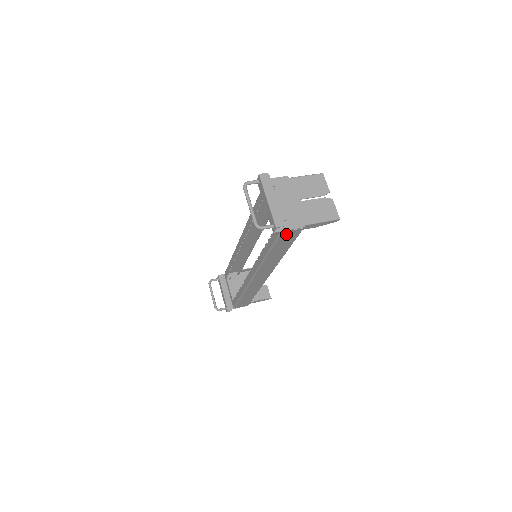
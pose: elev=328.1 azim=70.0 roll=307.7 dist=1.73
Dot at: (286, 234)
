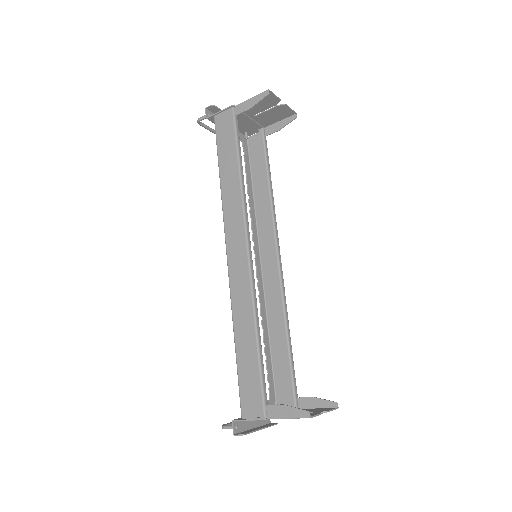
Dot at: (220, 121)
